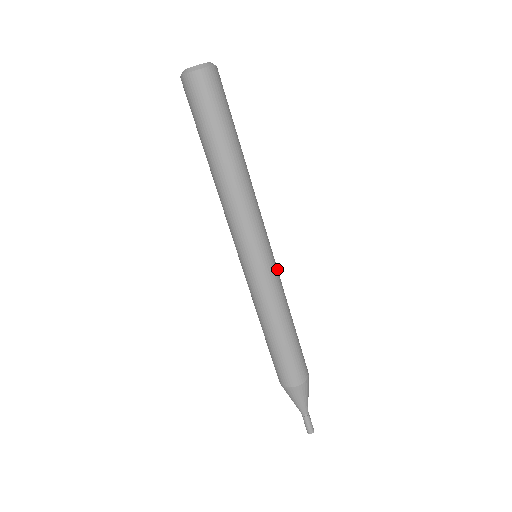
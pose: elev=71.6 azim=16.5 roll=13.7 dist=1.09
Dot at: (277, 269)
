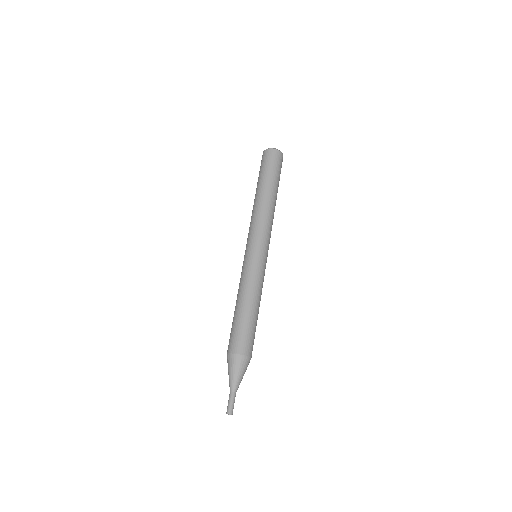
Dot at: (263, 267)
